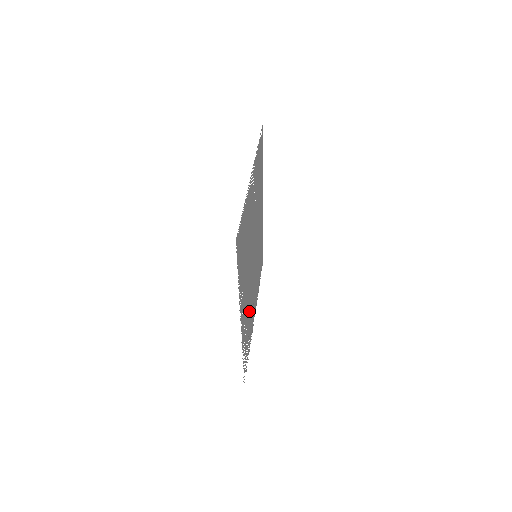
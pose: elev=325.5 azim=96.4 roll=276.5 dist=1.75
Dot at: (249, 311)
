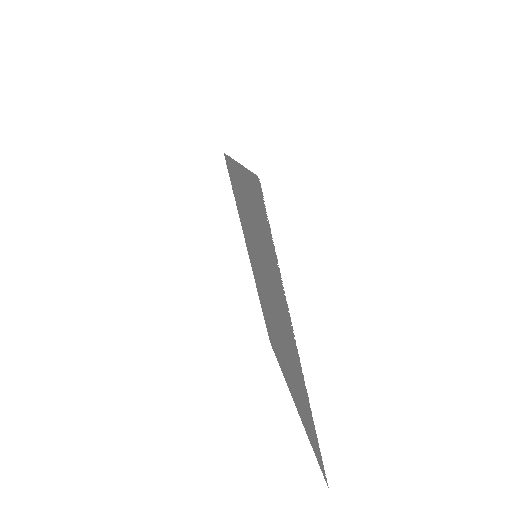
Dot at: (268, 317)
